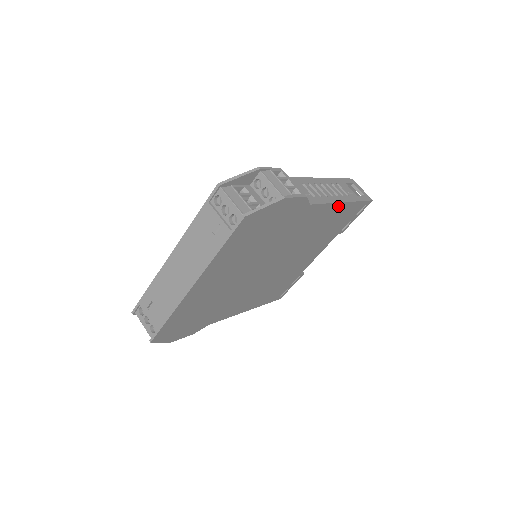
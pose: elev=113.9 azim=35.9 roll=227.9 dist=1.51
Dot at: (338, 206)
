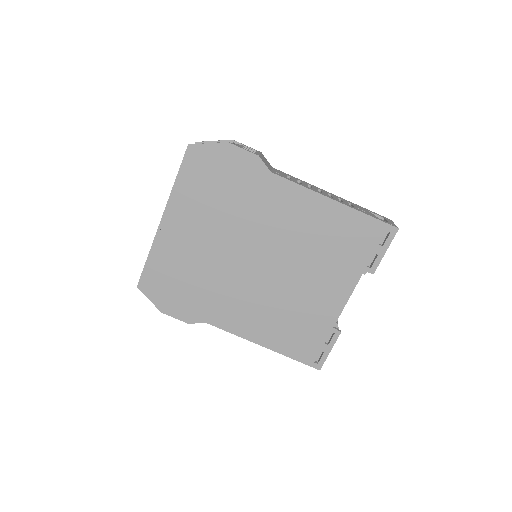
Dot at: (326, 202)
